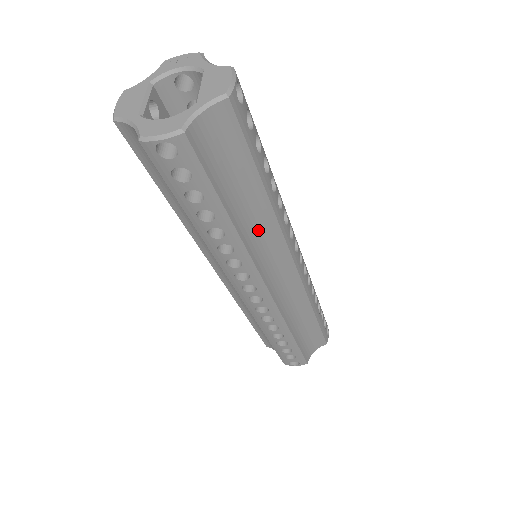
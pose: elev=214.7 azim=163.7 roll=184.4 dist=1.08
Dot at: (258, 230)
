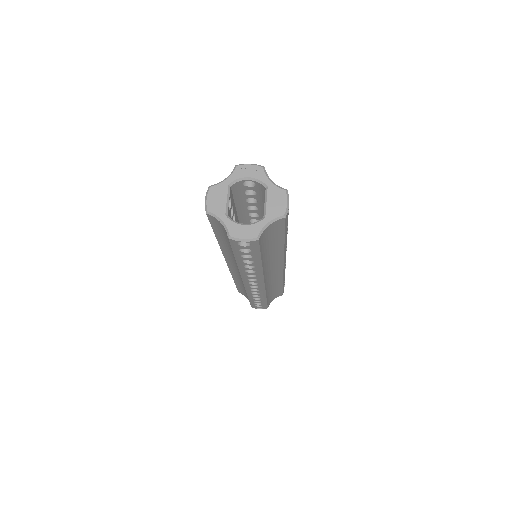
Dot at: (271, 259)
